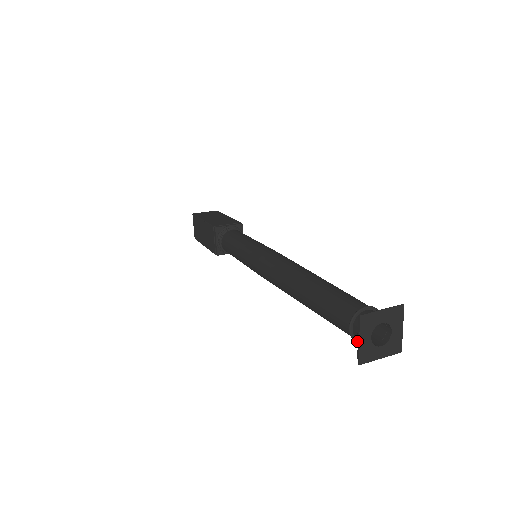
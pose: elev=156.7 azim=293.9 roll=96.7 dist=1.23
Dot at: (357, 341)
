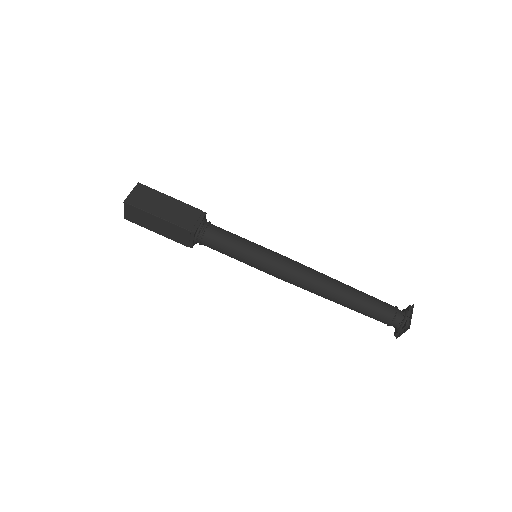
Dot at: occluded
